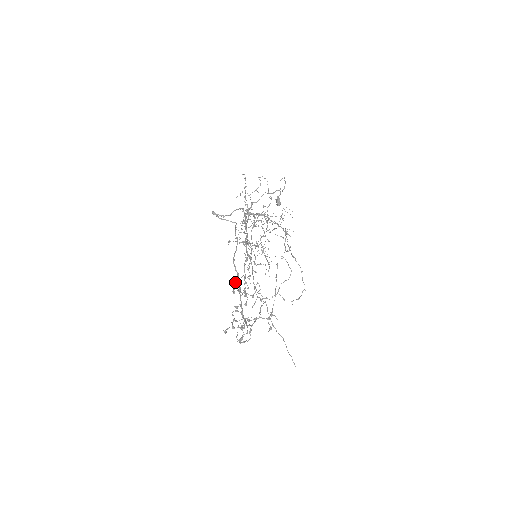
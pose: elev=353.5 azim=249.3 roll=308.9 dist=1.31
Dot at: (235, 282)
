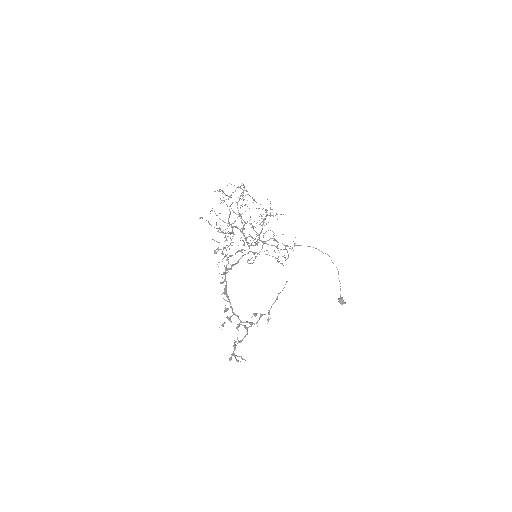
Dot at: occluded
